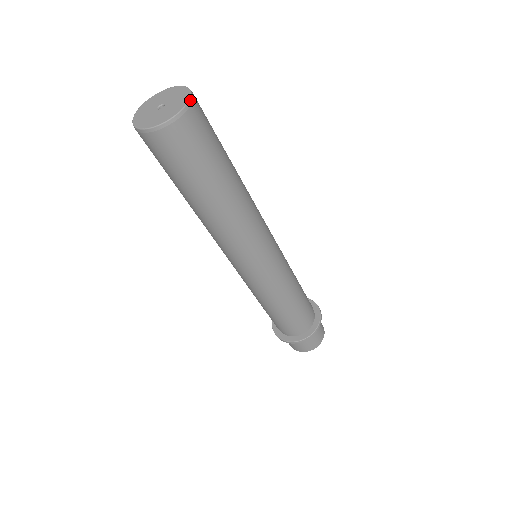
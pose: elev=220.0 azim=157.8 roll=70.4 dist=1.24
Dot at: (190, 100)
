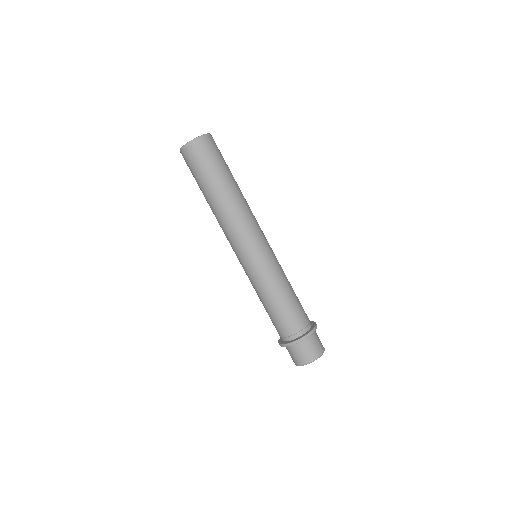
Dot at: (207, 134)
